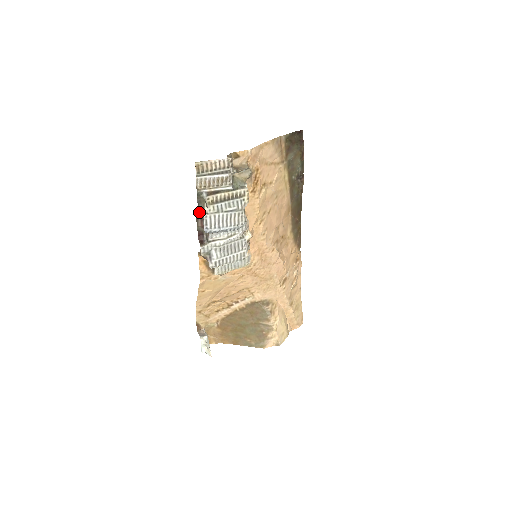
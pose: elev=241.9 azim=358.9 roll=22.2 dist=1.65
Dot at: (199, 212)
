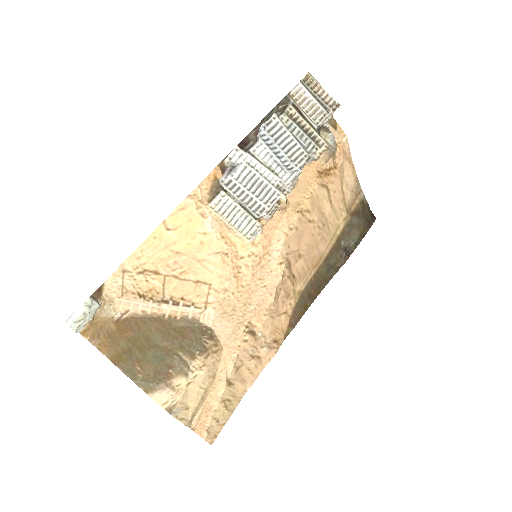
Dot at: (269, 114)
